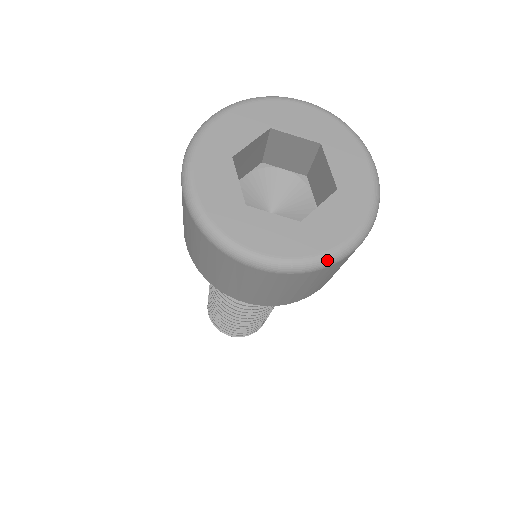
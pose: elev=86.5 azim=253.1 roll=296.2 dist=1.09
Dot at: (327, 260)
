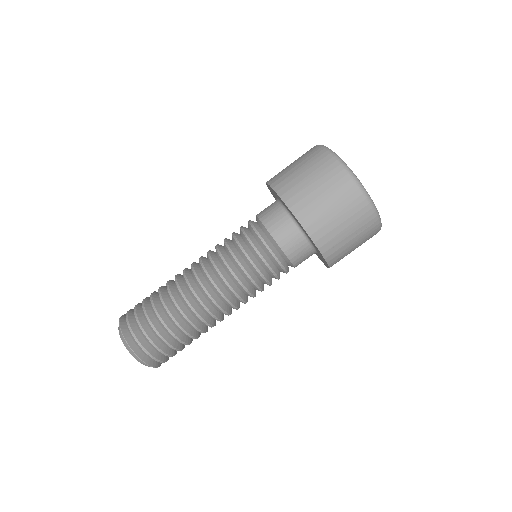
Dot at: (353, 174)
